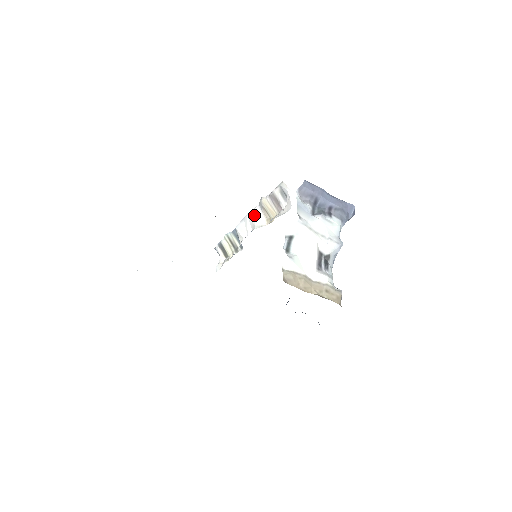
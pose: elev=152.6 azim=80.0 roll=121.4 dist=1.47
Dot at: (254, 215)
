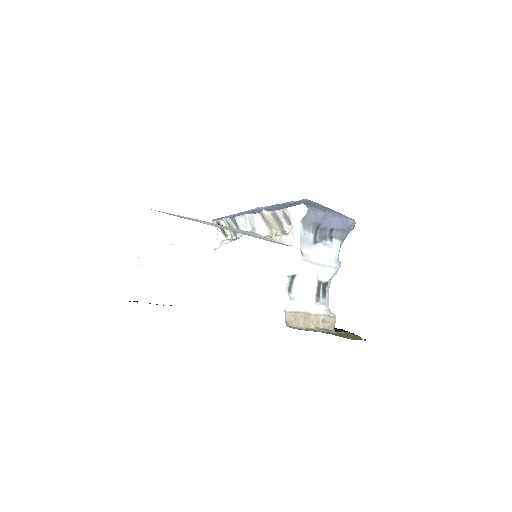
Dot at: (255, 221)
